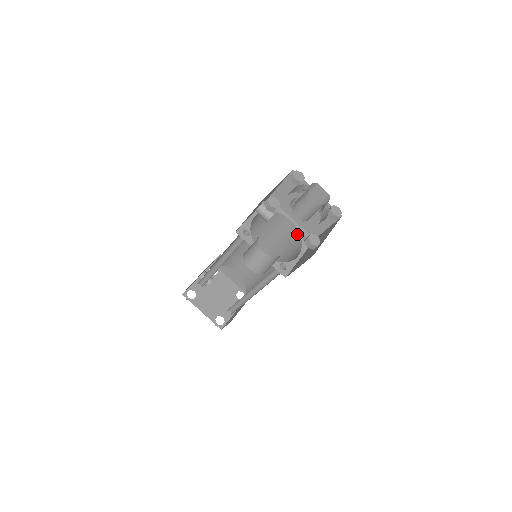
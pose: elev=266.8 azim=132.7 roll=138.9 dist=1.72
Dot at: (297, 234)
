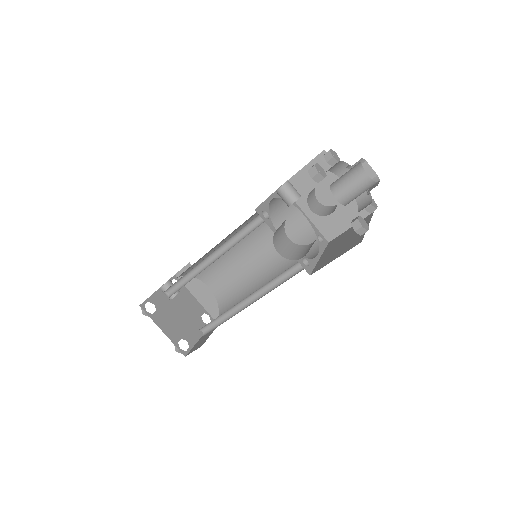
Dot at: (311, 233)
